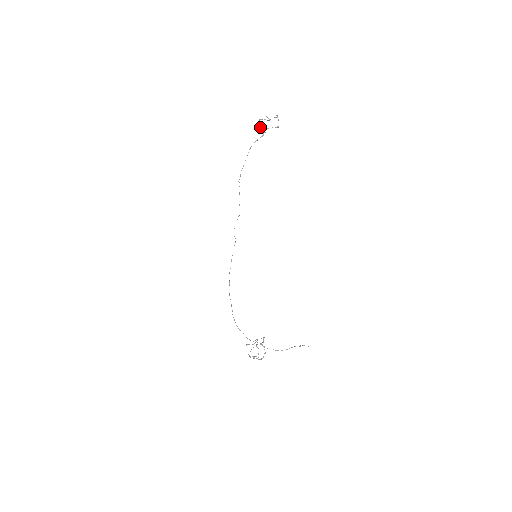
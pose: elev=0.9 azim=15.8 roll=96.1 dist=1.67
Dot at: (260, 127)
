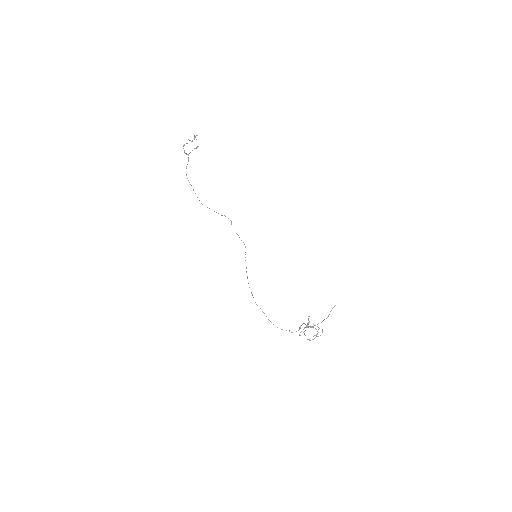
Dot at: (185, 153)
